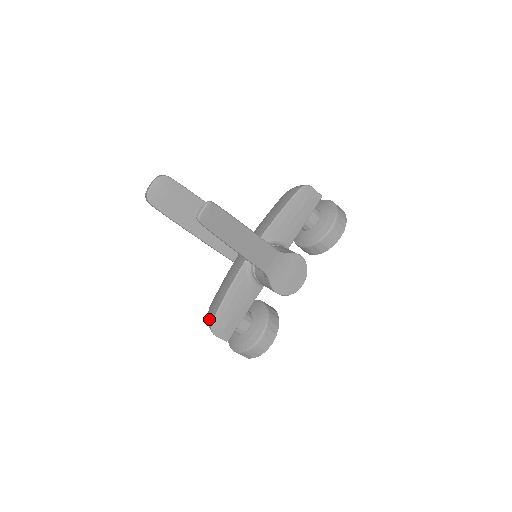
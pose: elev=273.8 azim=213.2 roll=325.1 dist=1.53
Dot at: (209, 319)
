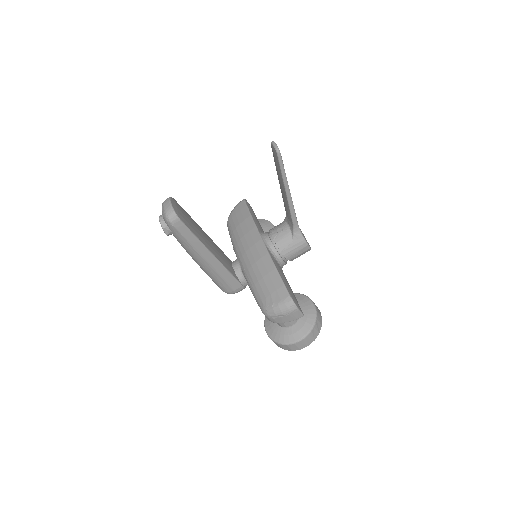
Dot at: (282, 300)
